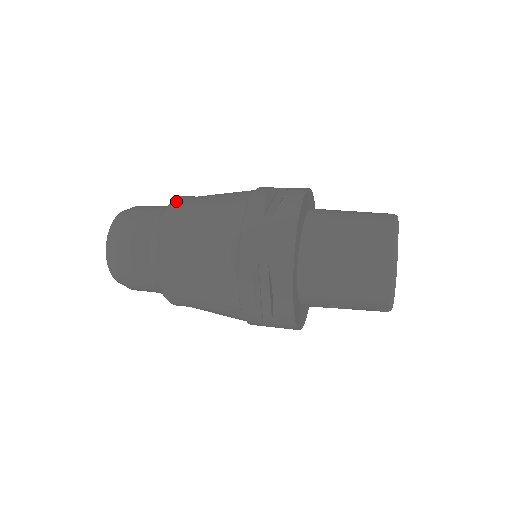
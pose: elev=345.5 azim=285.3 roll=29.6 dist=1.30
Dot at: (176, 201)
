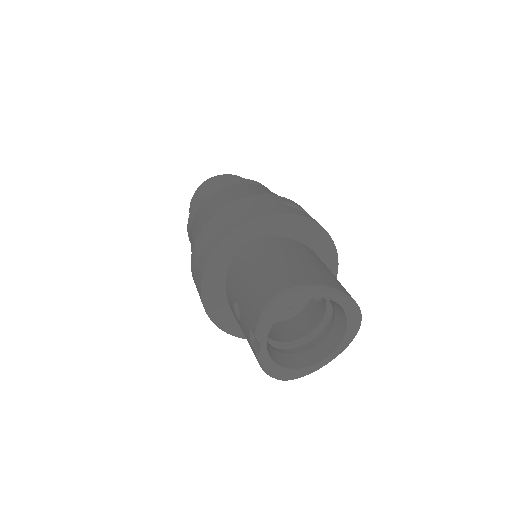
Dot at: (266, 187)
